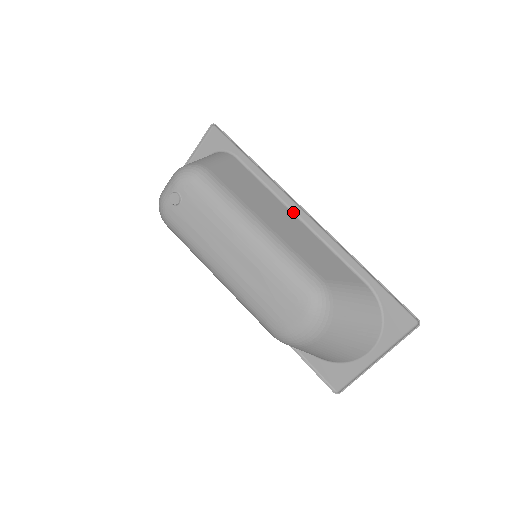
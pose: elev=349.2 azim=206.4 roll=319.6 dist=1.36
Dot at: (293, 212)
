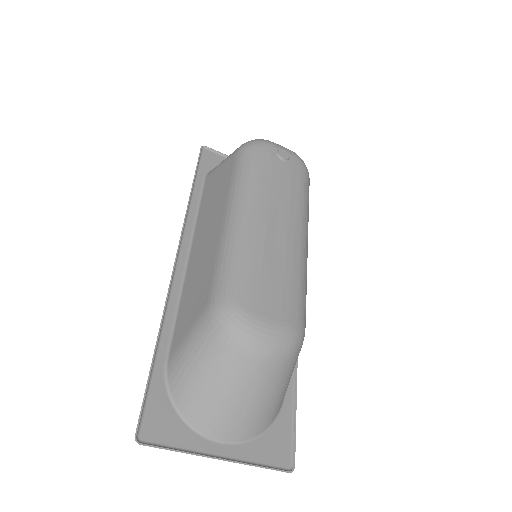
Dot at: occluded
